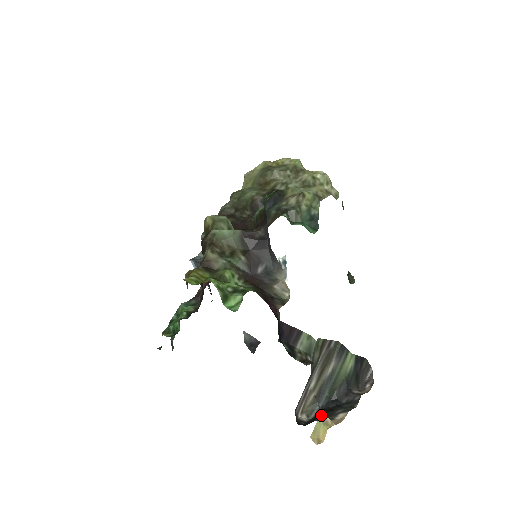
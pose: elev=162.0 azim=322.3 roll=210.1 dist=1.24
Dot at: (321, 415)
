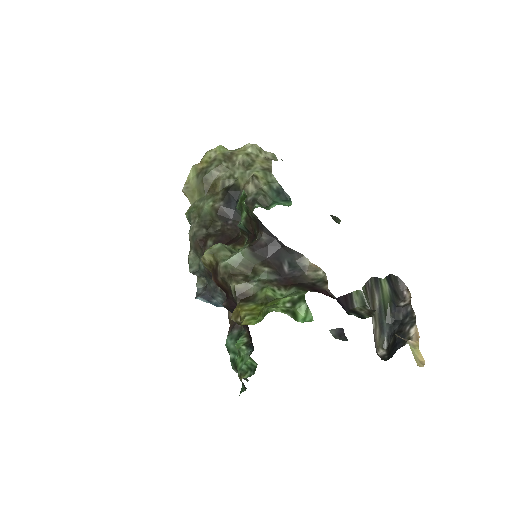
Dot at: (408, 343)
